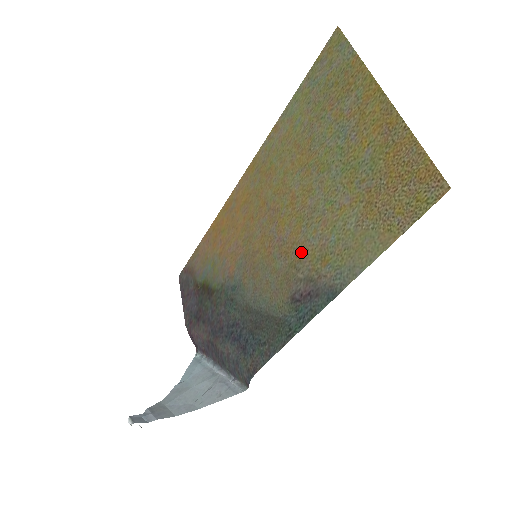
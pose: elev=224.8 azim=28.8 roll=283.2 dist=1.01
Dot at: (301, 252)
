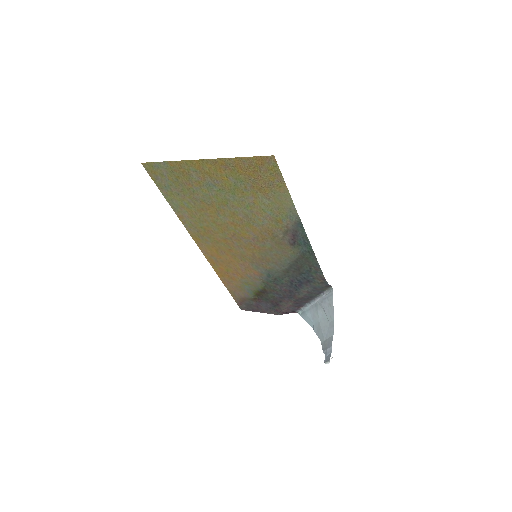
Dot at: (268, 231)
